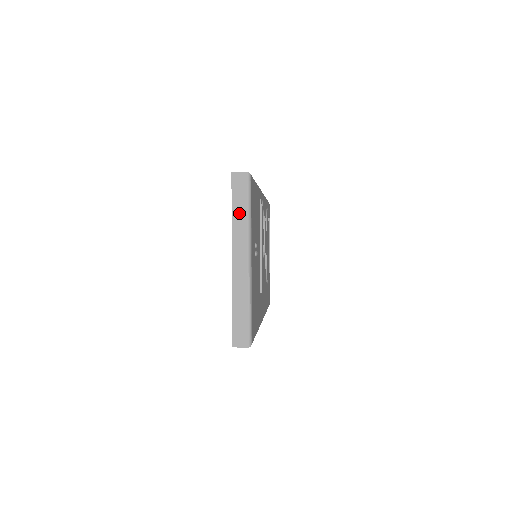
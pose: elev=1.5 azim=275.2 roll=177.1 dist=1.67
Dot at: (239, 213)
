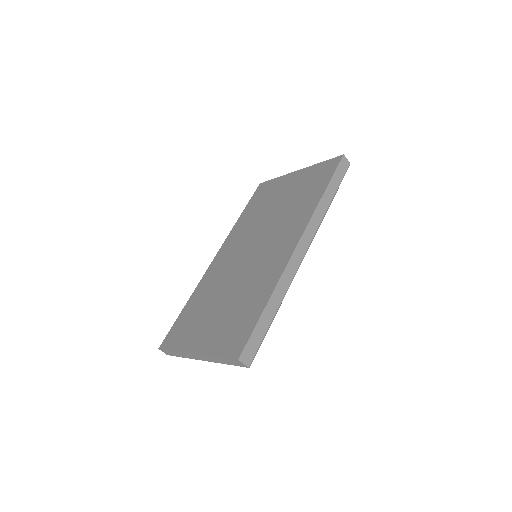
Dot at: occluded
